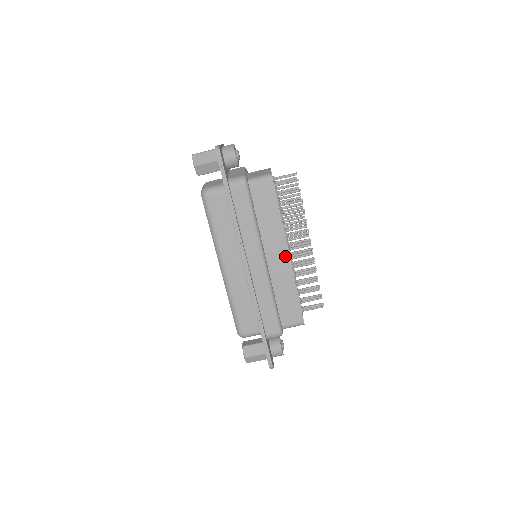
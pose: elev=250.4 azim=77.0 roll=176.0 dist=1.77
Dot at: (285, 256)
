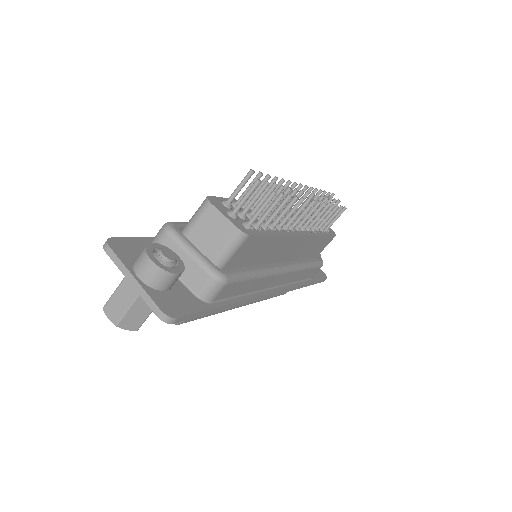
Dot at: (299, 240)
